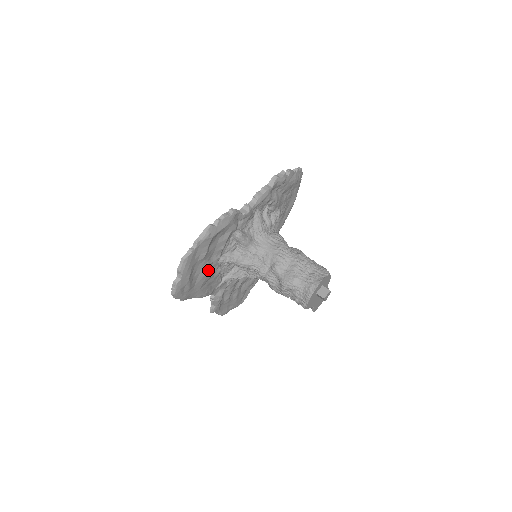
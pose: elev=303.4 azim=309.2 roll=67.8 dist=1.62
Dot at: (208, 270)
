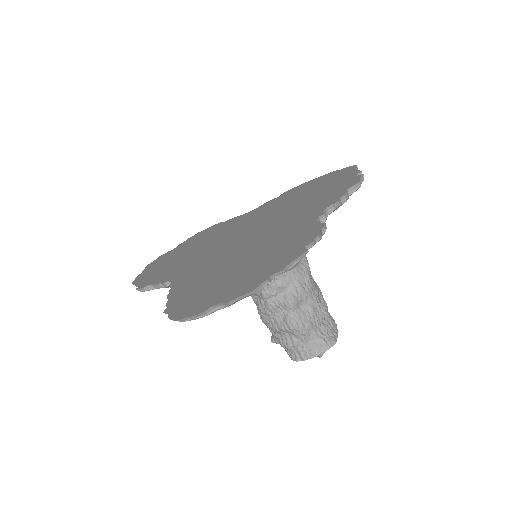
Dot at: occluded
